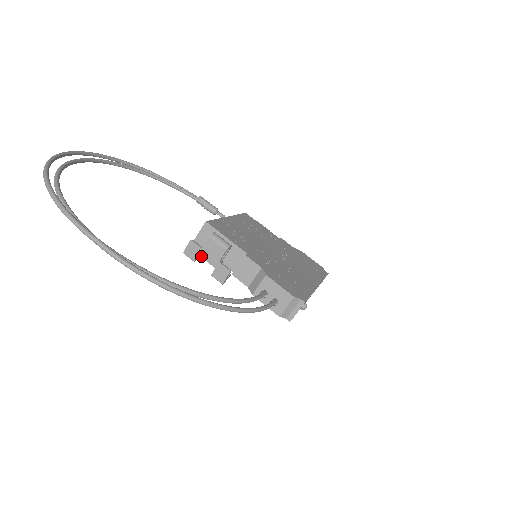
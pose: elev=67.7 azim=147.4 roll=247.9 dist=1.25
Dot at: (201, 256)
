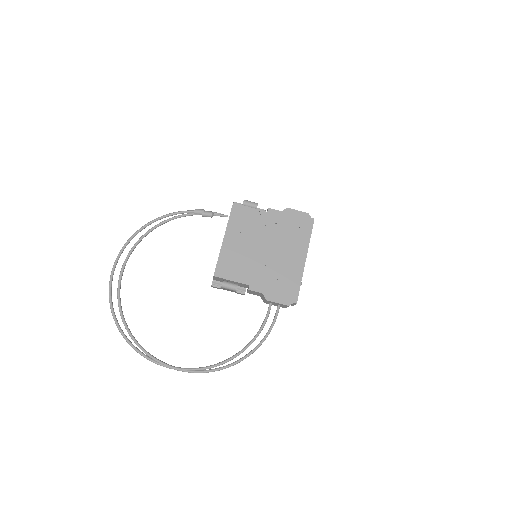
Dot at: (223, 289)
